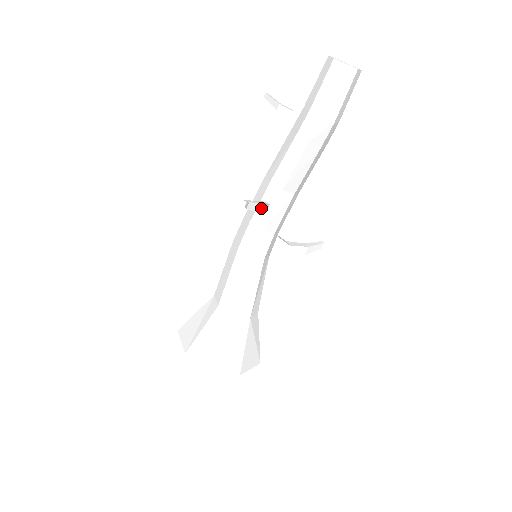
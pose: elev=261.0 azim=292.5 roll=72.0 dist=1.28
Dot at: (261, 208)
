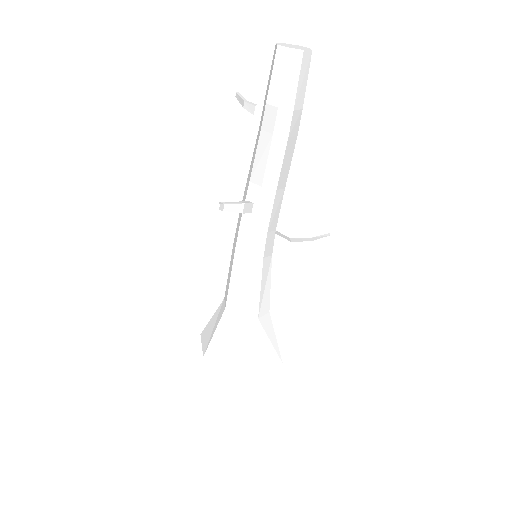
Dot at: (242, 208)
